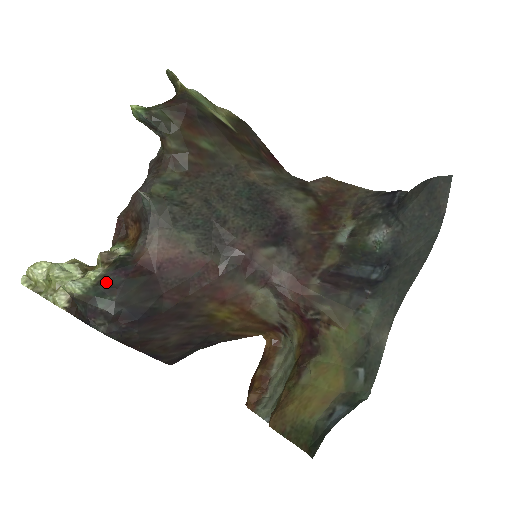
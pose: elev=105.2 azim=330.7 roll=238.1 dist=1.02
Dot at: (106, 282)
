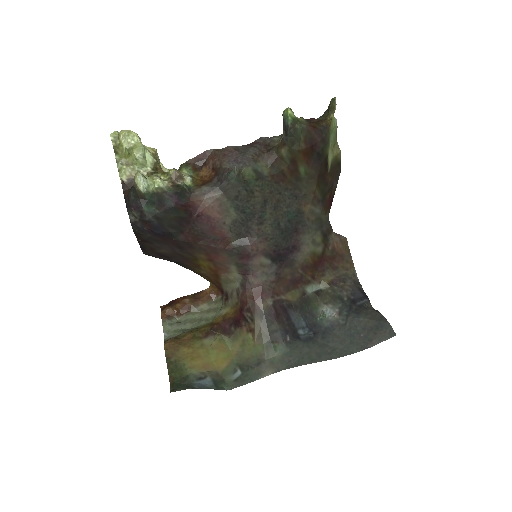
Dot at: (162, 197)
